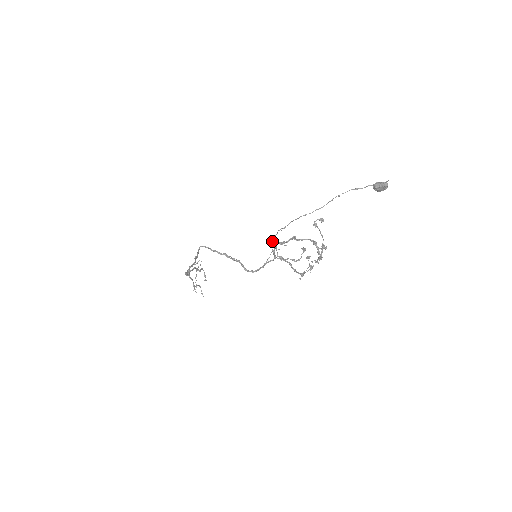
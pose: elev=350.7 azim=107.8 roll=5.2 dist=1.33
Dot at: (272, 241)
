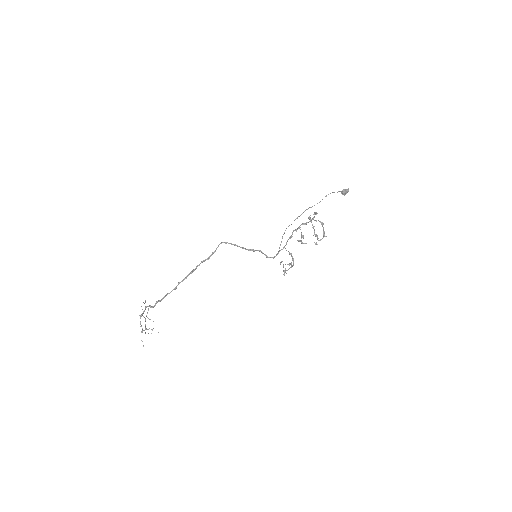
Dot at: occluded
